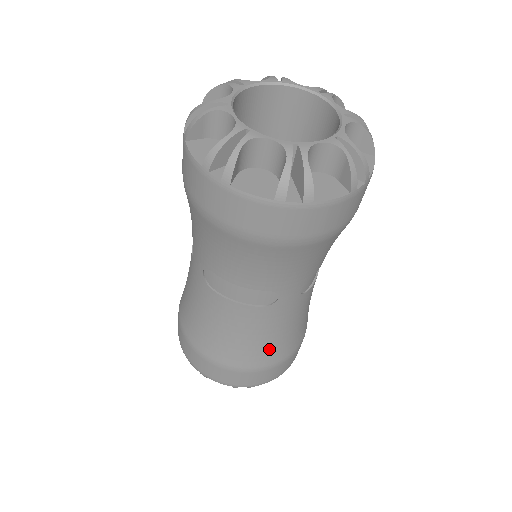
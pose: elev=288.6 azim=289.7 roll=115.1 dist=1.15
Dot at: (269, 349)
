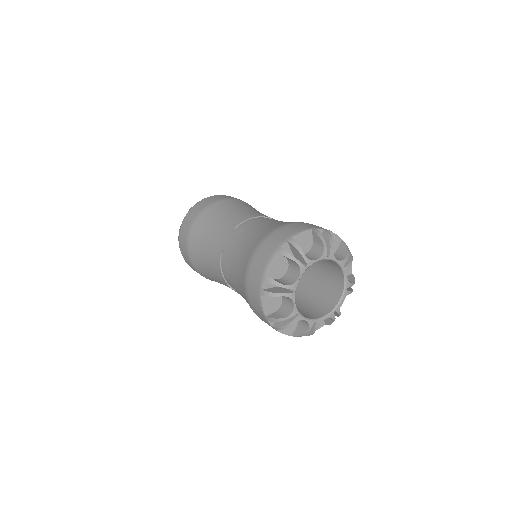
Dot at: occluded
